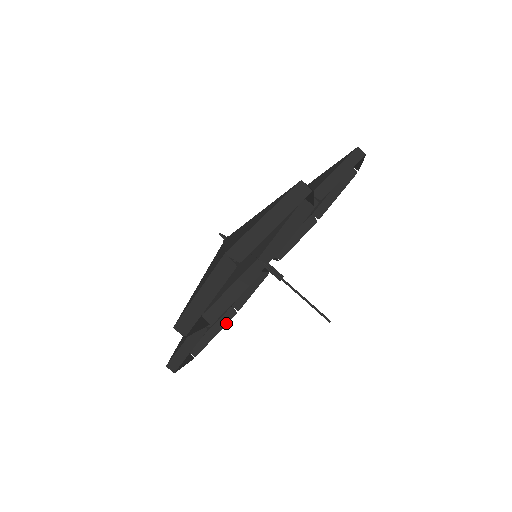
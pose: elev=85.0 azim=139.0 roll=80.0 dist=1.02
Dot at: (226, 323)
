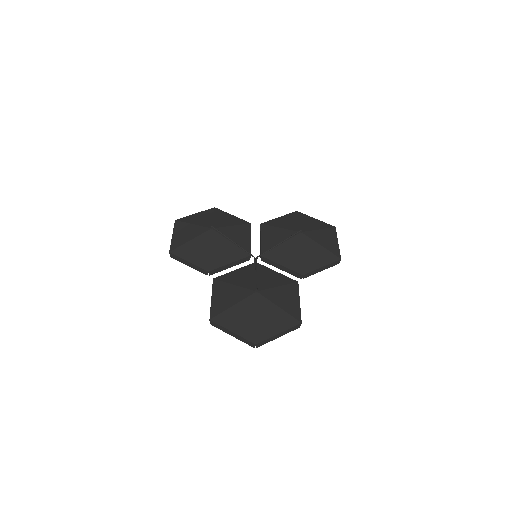
Dot at: occluded
